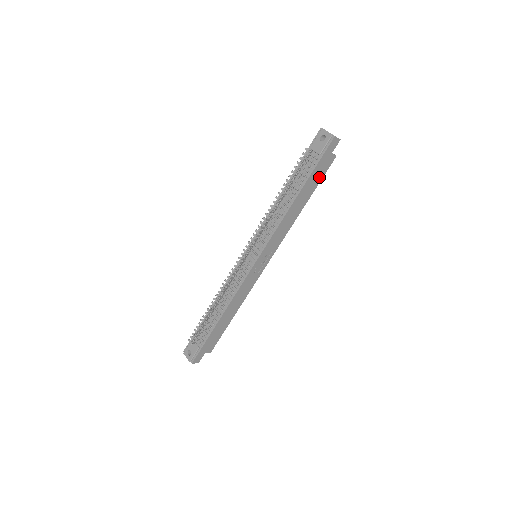
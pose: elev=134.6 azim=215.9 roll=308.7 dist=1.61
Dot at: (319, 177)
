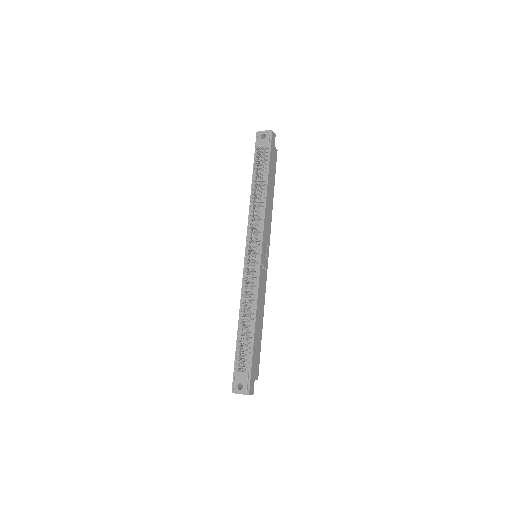
Dot at: (274, 169)
